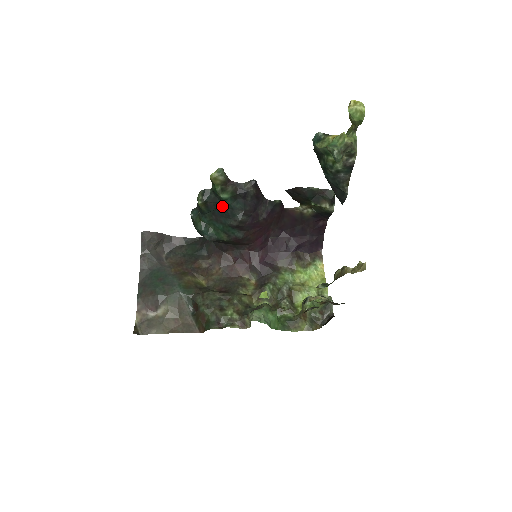
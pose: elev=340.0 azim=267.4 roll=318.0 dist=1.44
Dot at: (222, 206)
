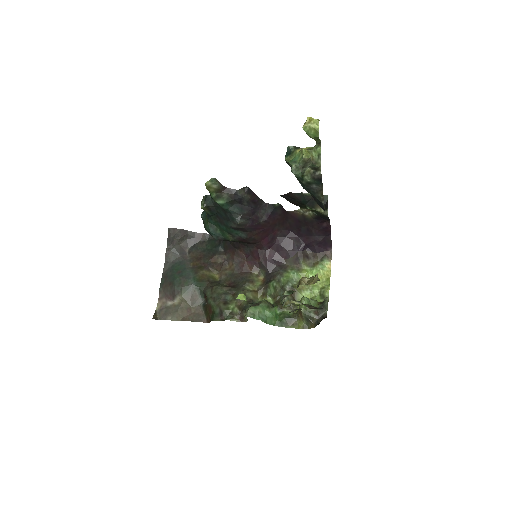
Dot at: (222, 210)
